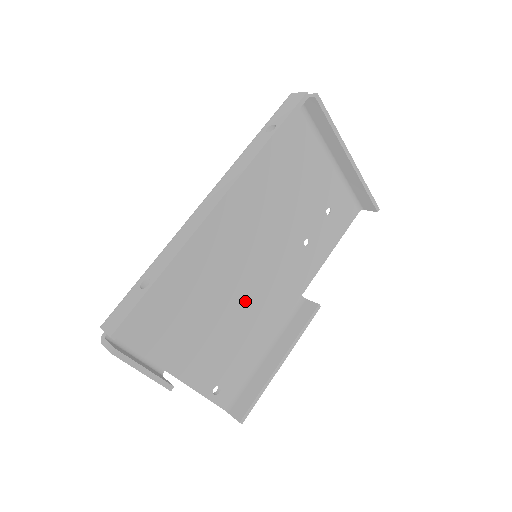
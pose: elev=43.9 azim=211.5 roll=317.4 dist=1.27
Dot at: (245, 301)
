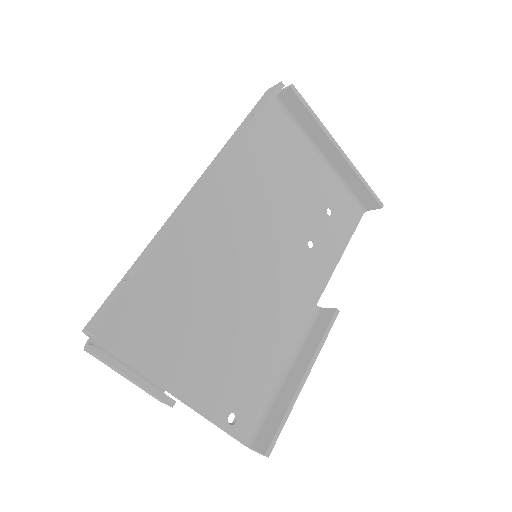
Dot at: (251, 308)
